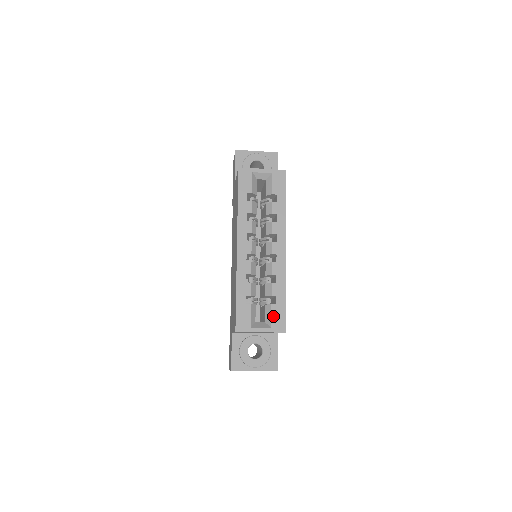
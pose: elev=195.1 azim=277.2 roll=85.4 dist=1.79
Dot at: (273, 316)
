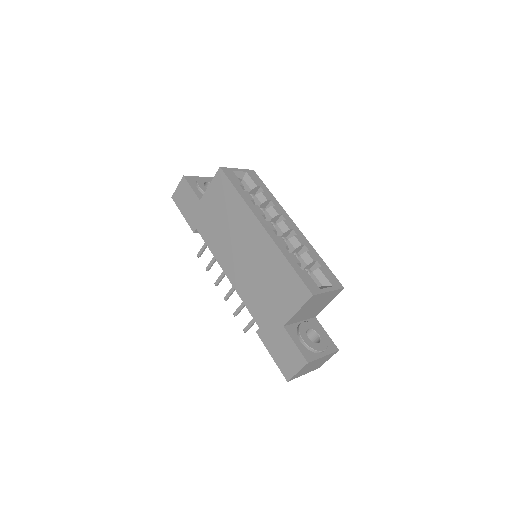
Dot at: (327, 277)
